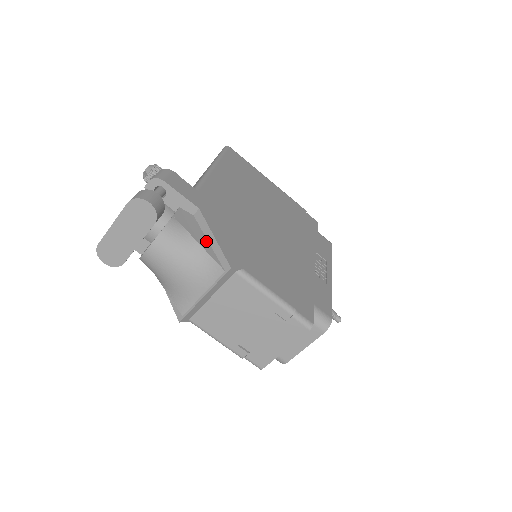
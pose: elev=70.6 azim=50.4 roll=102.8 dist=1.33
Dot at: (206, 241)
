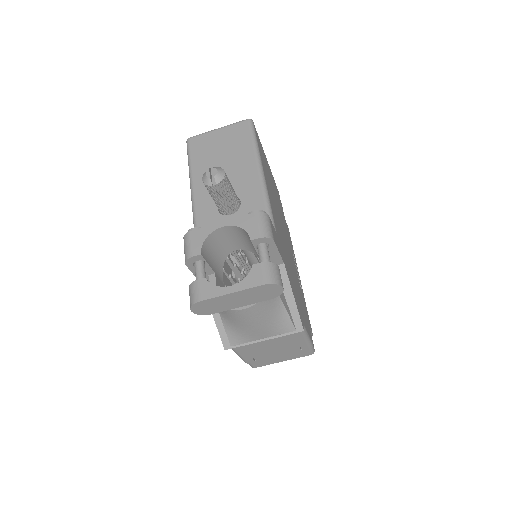
Dot at: (285, 298)
